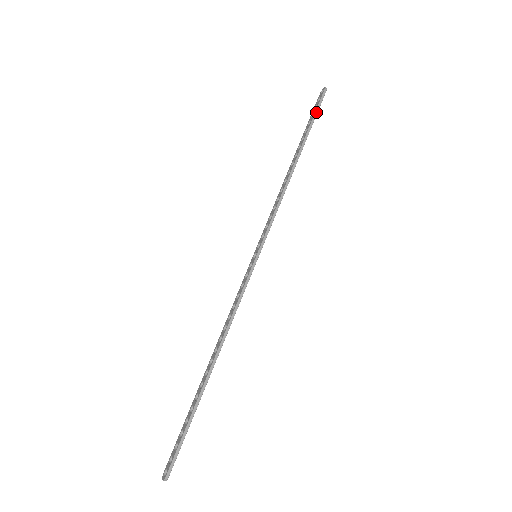
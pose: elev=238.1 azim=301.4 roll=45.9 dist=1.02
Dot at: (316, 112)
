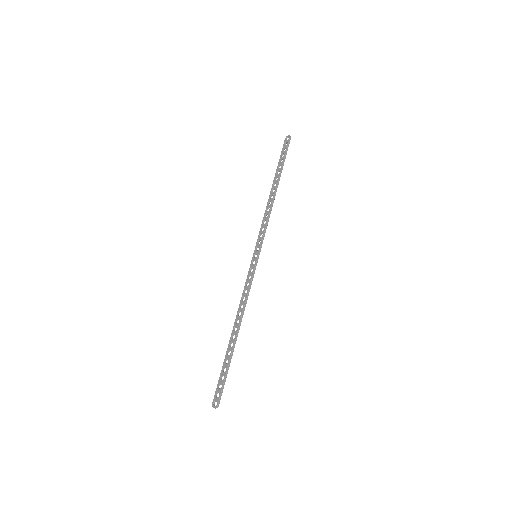
Dot at: (286, 154)
